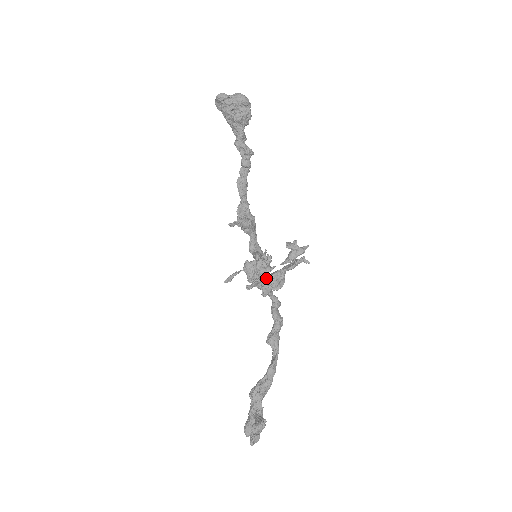
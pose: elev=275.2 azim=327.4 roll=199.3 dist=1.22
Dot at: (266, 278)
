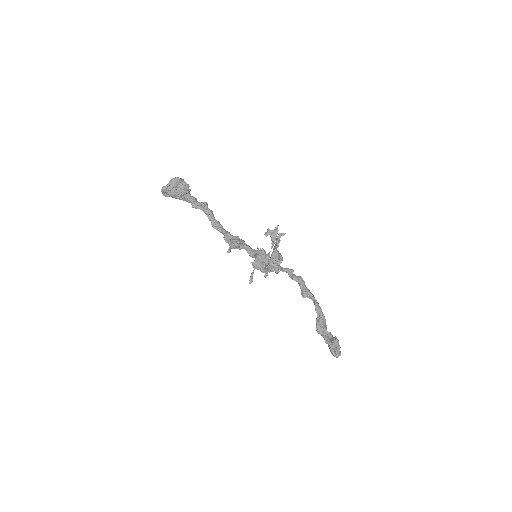
Dot at: (270, 262)
